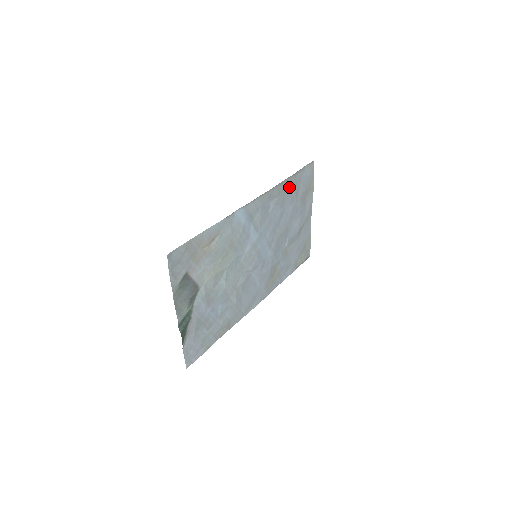
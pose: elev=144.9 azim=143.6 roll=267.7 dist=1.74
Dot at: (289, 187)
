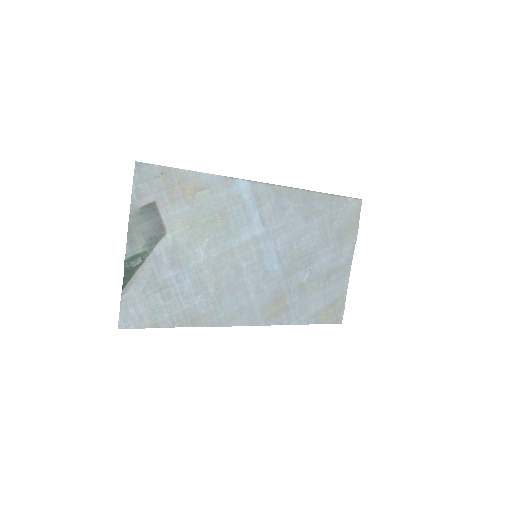
Dot at: (320, 205)
